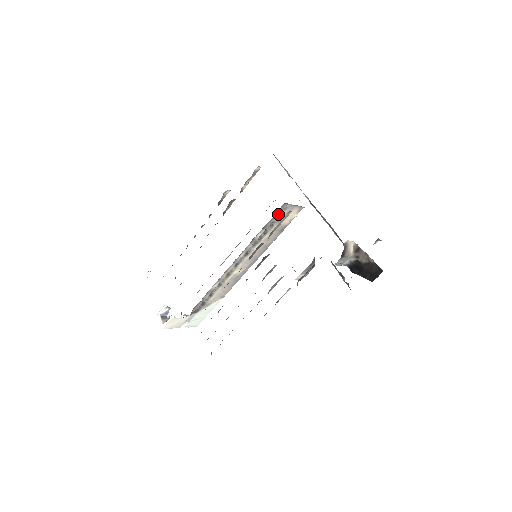
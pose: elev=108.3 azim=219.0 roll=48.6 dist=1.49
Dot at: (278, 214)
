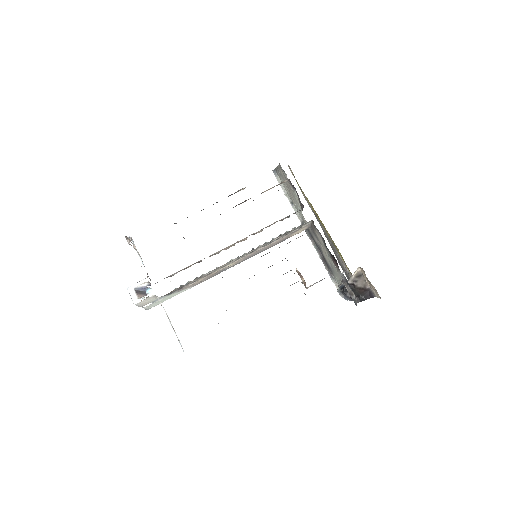
Dot at: (300, 227)
